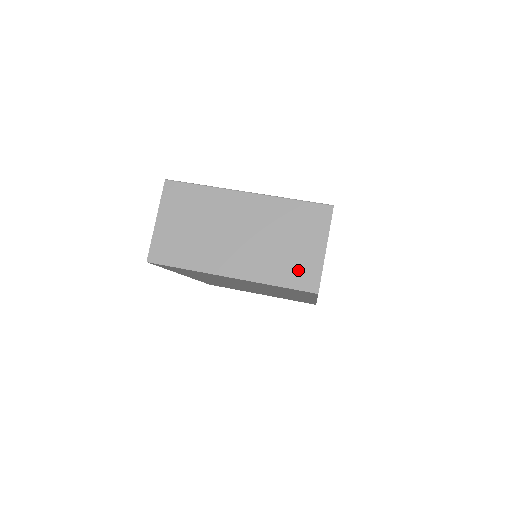
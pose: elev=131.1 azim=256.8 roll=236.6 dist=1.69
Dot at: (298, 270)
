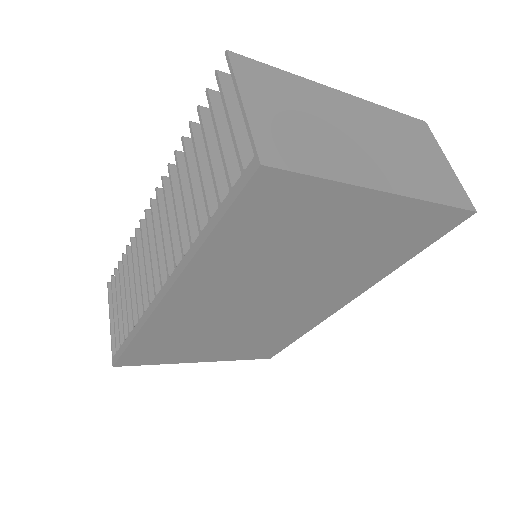
Dot at: (444, 185)
